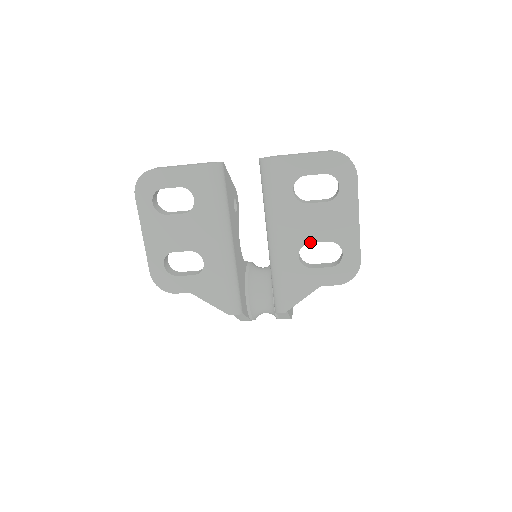
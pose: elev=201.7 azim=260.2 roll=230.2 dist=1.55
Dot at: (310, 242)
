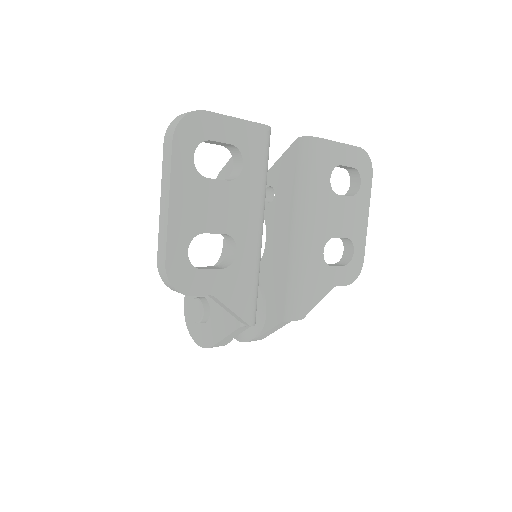
Dot at: (334, 237)
